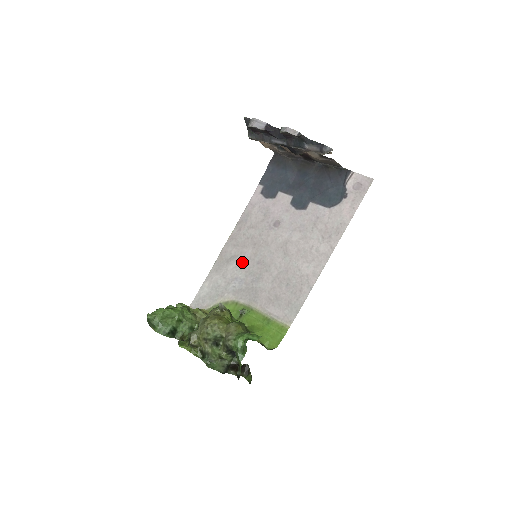
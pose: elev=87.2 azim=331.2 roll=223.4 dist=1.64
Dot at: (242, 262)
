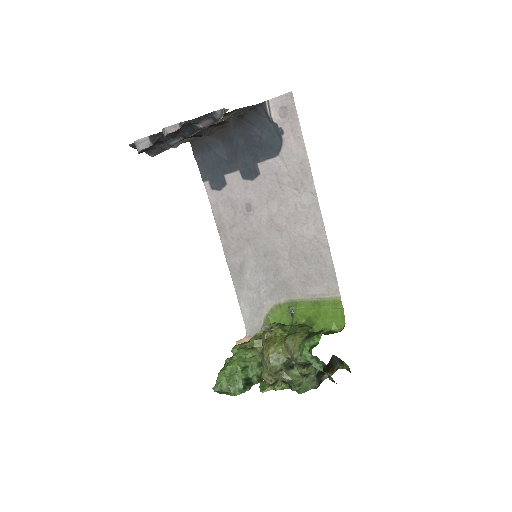
Dot at: (252, 265)
